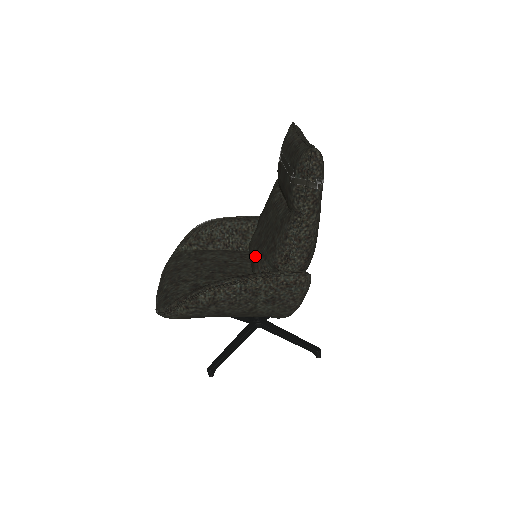
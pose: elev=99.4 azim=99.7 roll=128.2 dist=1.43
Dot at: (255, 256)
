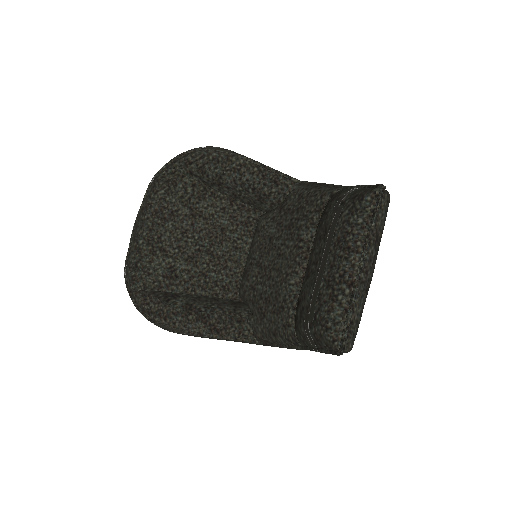
Dot at: (250, 270)
